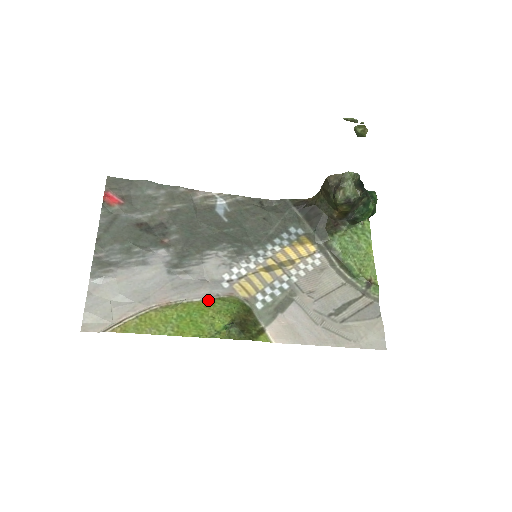
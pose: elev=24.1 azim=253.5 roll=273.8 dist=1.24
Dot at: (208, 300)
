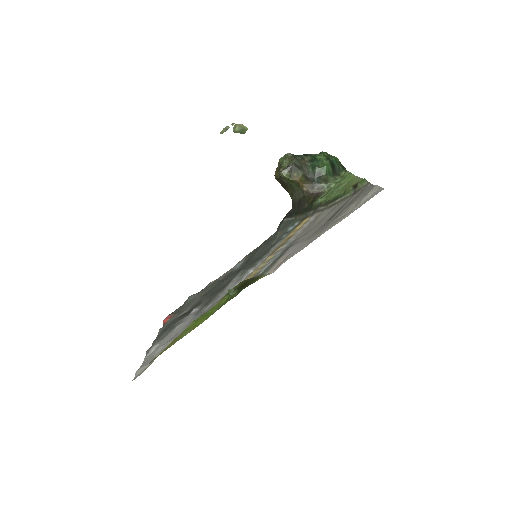
Dot at: occluded
